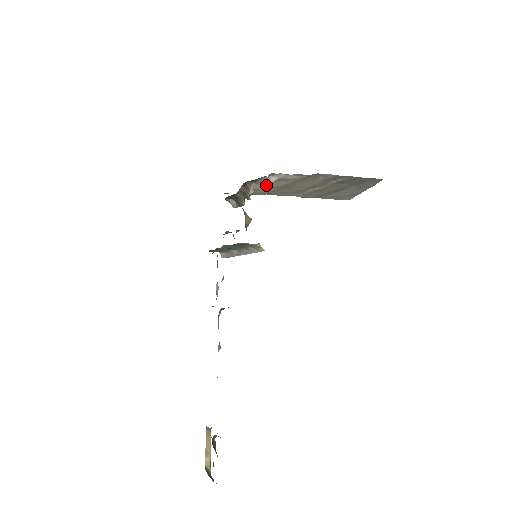
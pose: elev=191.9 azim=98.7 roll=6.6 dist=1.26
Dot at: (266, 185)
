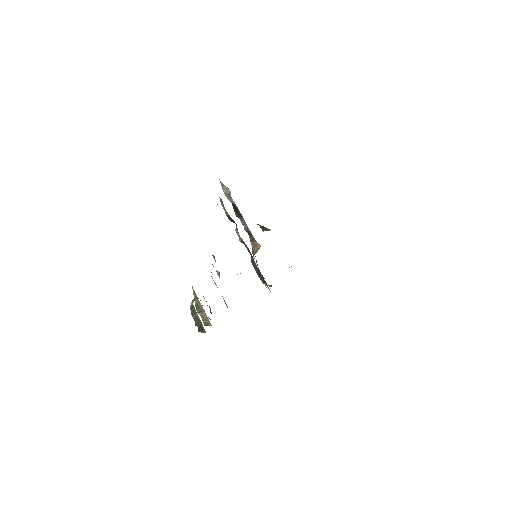
Dot at: occluded
